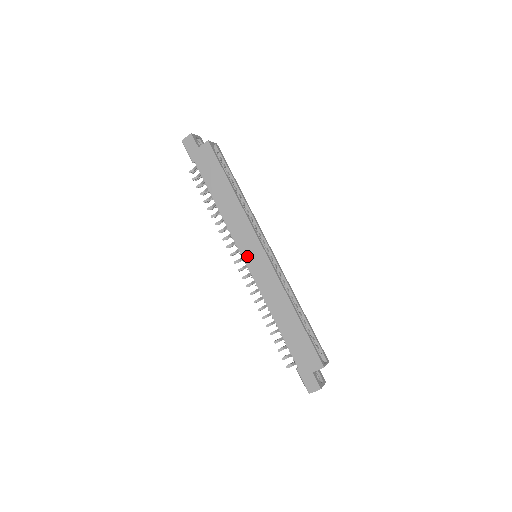
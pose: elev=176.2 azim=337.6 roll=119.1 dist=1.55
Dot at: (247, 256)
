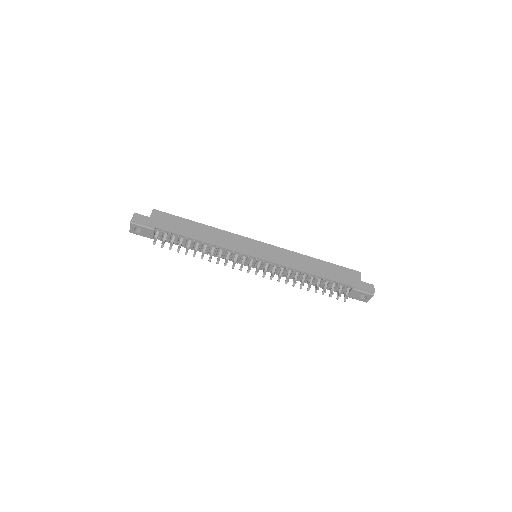
Dot at: (255, 253)
